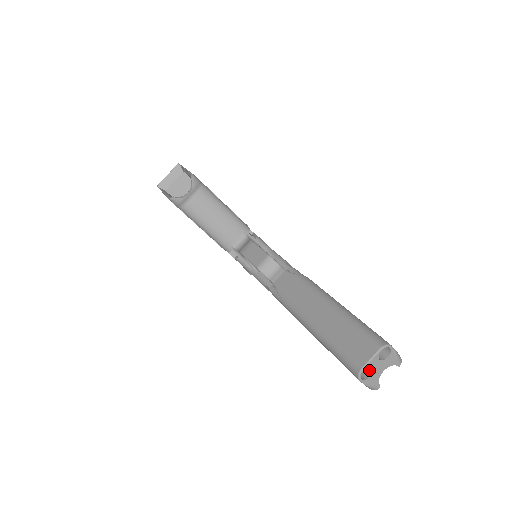
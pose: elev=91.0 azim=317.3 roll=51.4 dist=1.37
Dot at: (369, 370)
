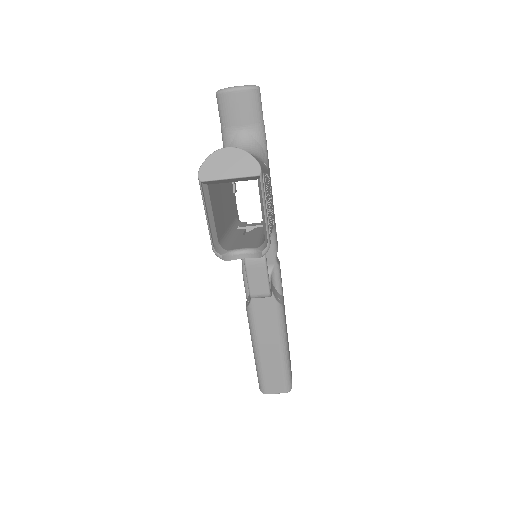
Dot at: occluded
